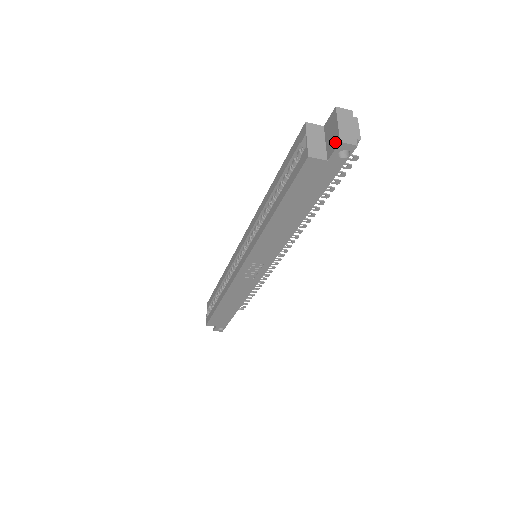
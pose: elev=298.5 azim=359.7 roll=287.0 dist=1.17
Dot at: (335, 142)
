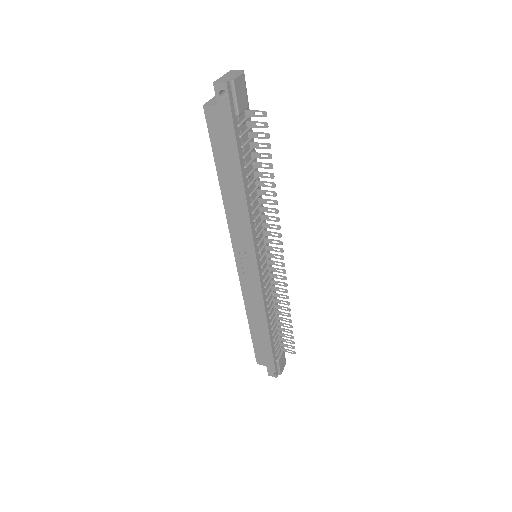
Dot at: (217, 88)
